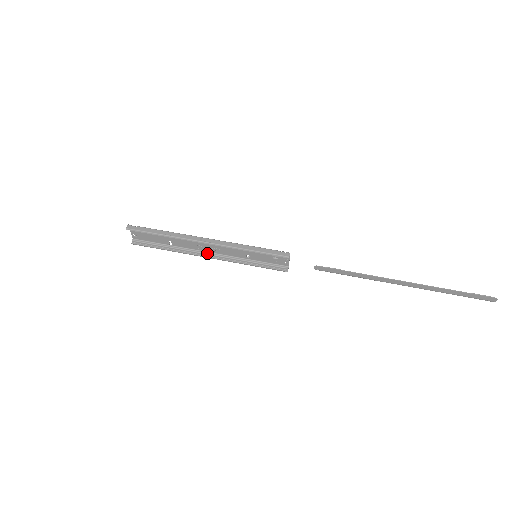
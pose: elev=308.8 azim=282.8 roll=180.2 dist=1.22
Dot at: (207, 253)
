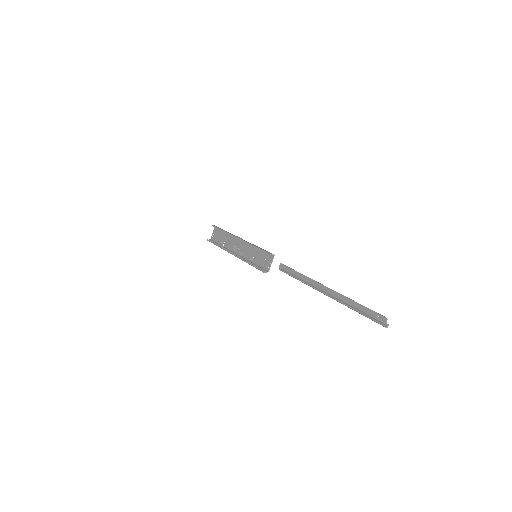
Dot at: (235, 253)
